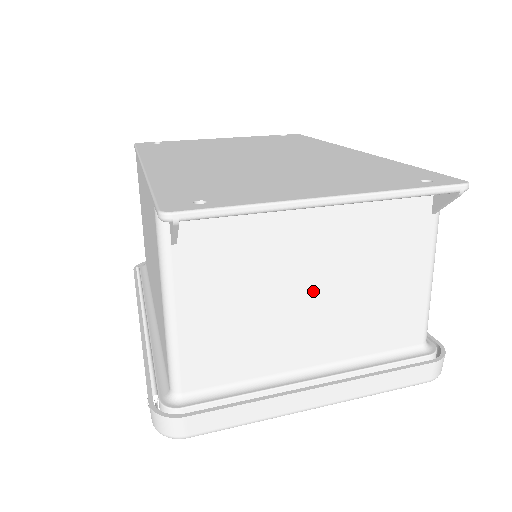
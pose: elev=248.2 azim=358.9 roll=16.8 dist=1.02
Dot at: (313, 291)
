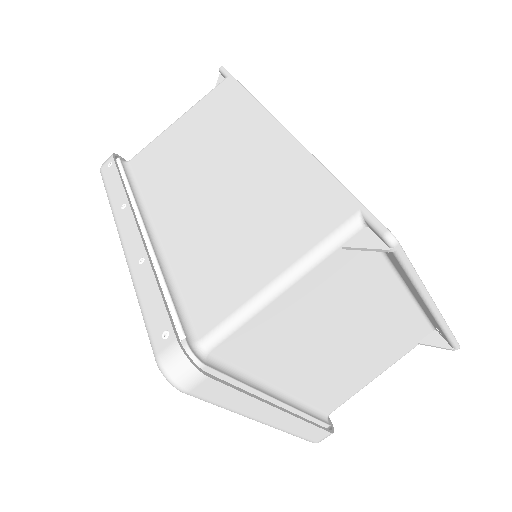
Dot at: (341, 341)
